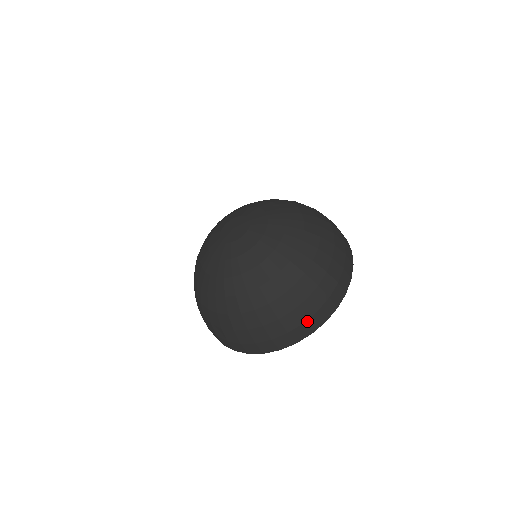
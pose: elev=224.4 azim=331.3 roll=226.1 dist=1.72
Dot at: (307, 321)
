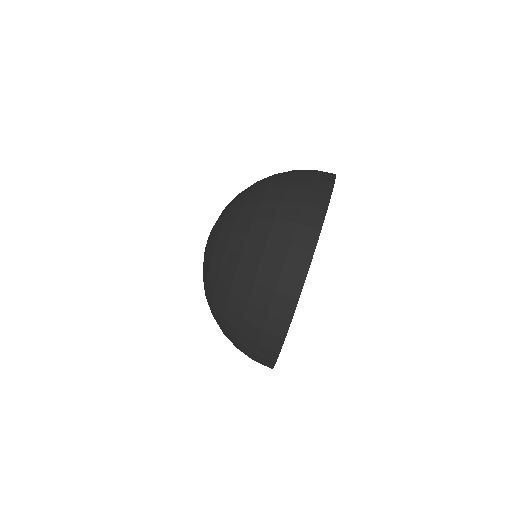
Dot at: occluded
